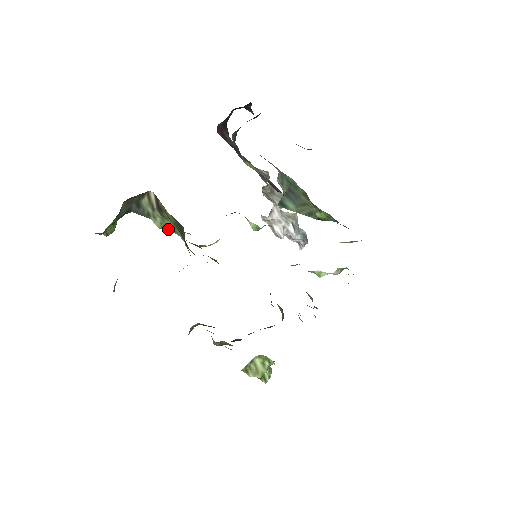
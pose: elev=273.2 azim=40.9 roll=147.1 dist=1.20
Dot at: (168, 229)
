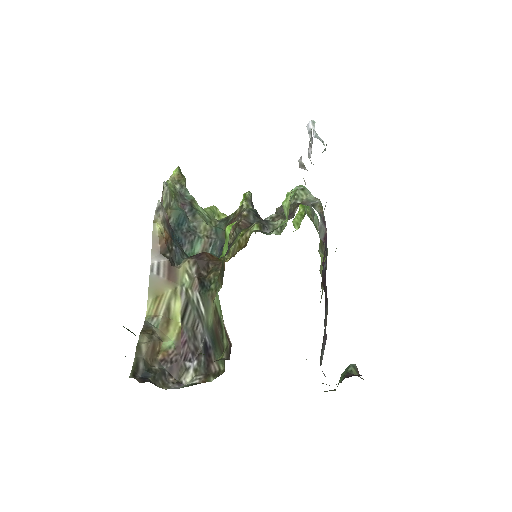
Dot at: occluded
